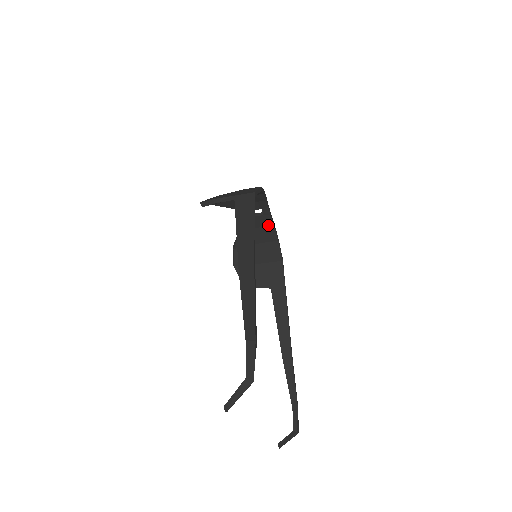
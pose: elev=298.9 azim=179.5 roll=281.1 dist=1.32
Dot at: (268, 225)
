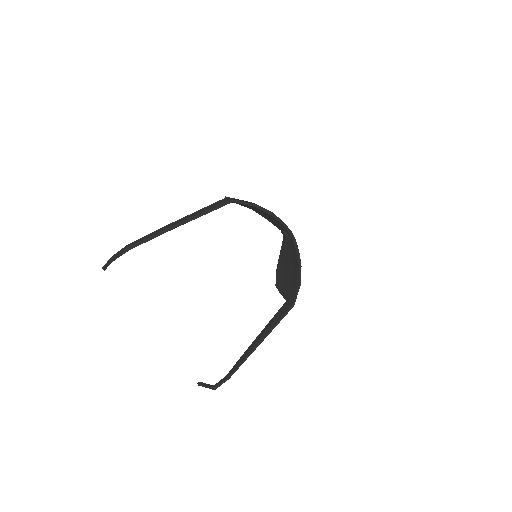
Dot at: (294, 249)
